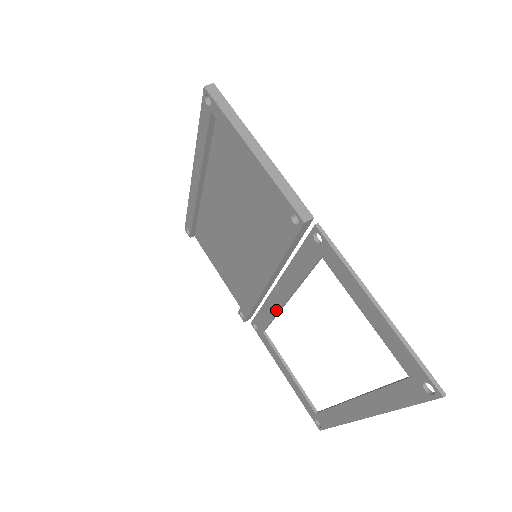
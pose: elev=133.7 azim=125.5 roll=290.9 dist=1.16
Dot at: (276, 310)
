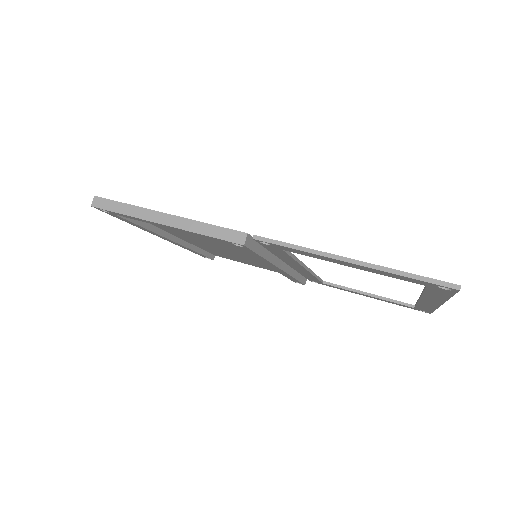
Dot at: (309, 274)
